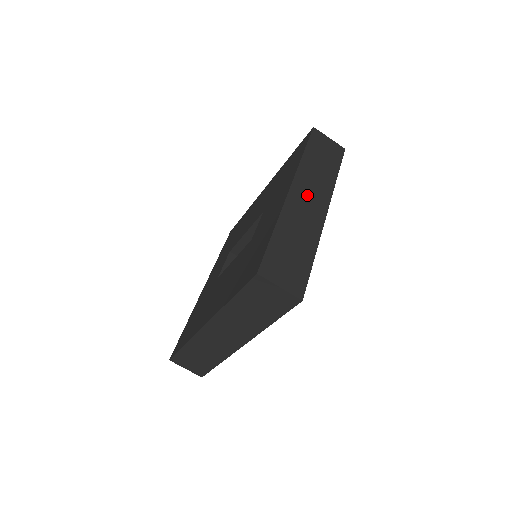
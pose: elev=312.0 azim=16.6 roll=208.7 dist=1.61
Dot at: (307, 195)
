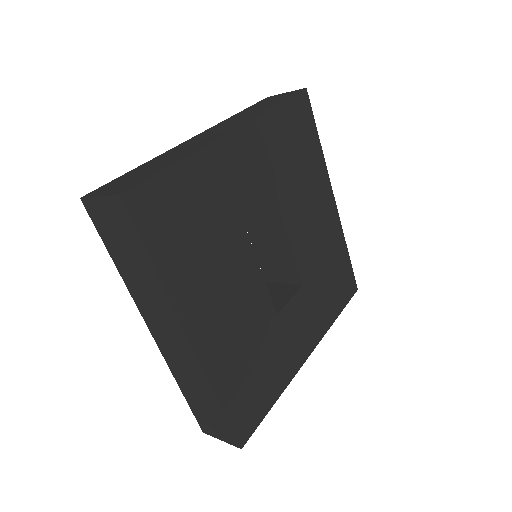
Dot at: (213, 132)
